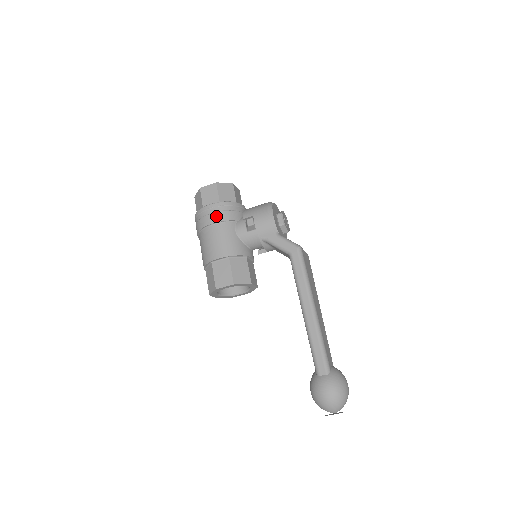
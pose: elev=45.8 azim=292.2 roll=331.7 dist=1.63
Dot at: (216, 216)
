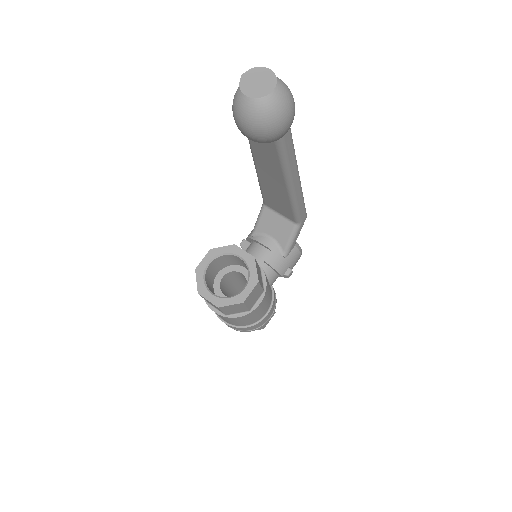
Dot at: occluded
